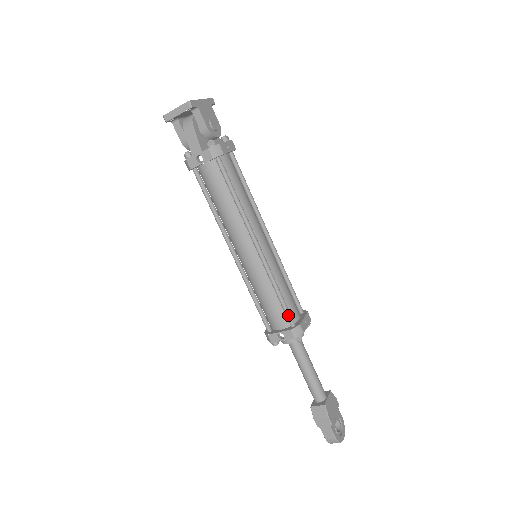
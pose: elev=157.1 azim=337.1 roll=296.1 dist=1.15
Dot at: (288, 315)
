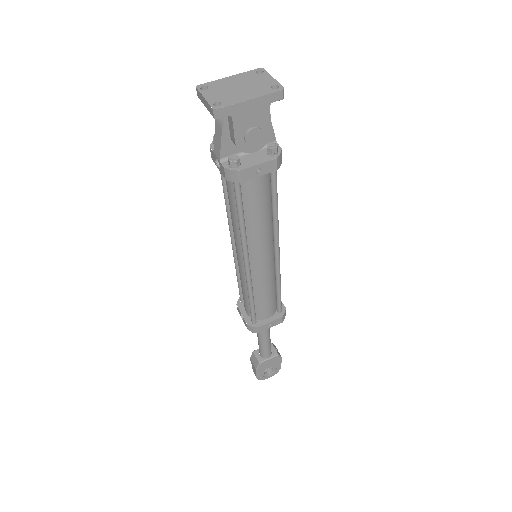
Dot at: (251, 316)
